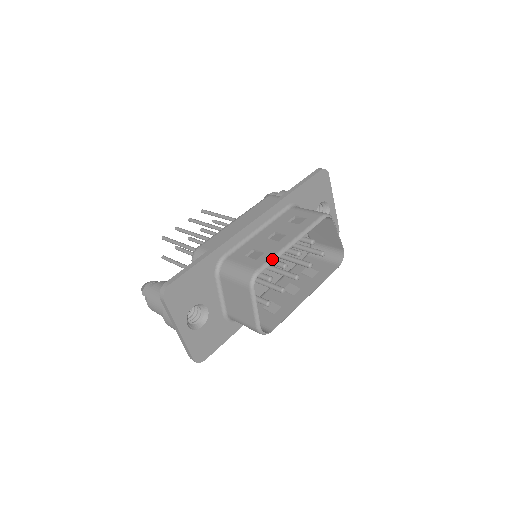
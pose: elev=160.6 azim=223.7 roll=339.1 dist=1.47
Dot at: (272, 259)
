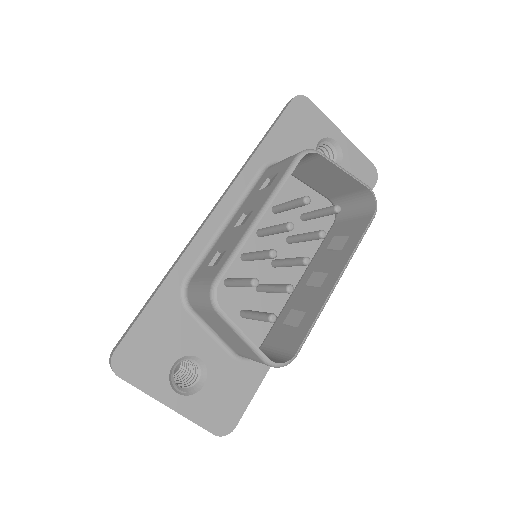
Dot at: (233, 254)
